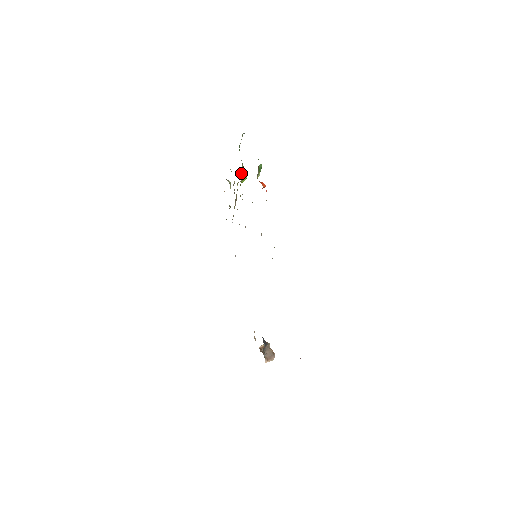
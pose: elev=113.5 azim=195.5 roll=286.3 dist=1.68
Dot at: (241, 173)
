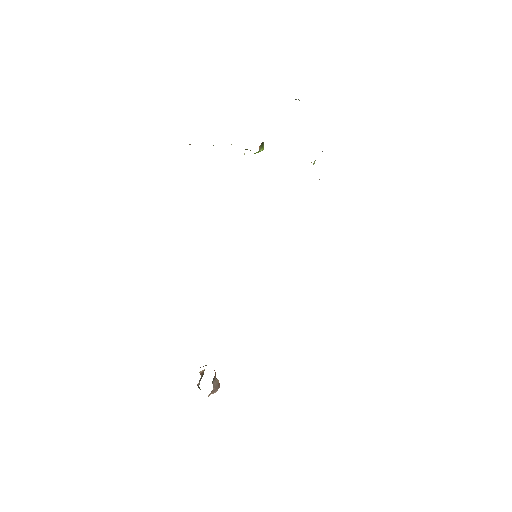
Dot at: (263, 142)
